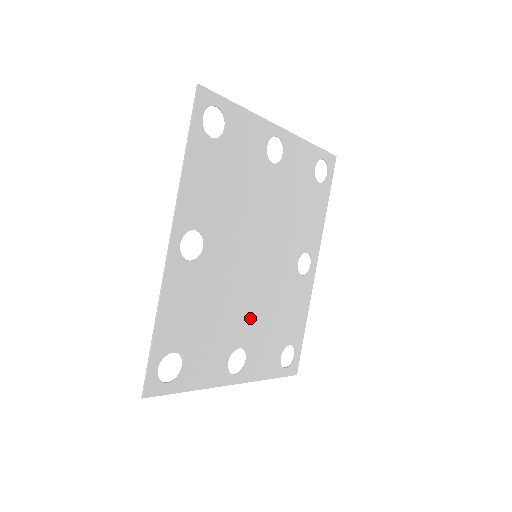
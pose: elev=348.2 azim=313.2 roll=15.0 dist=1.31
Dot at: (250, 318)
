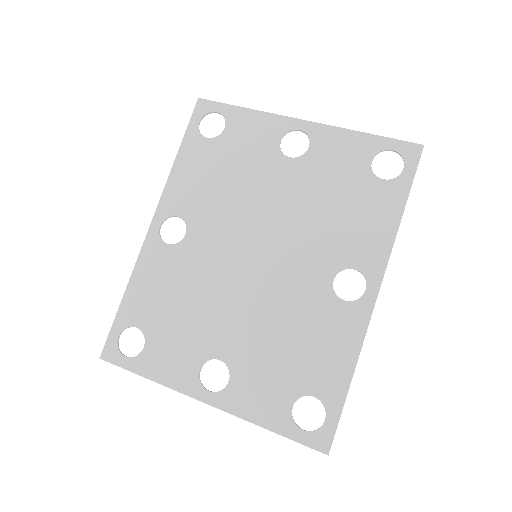
Dot at: (239, 328)
